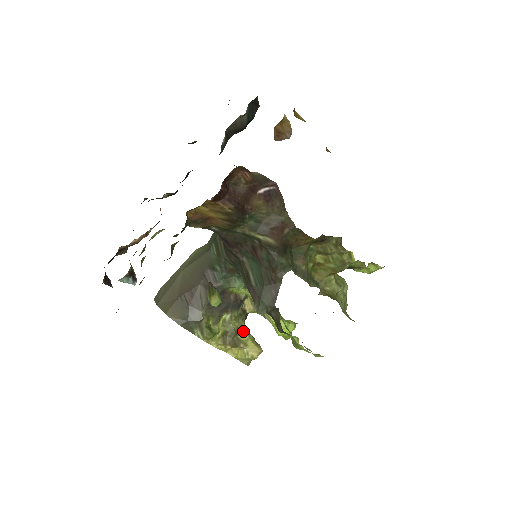
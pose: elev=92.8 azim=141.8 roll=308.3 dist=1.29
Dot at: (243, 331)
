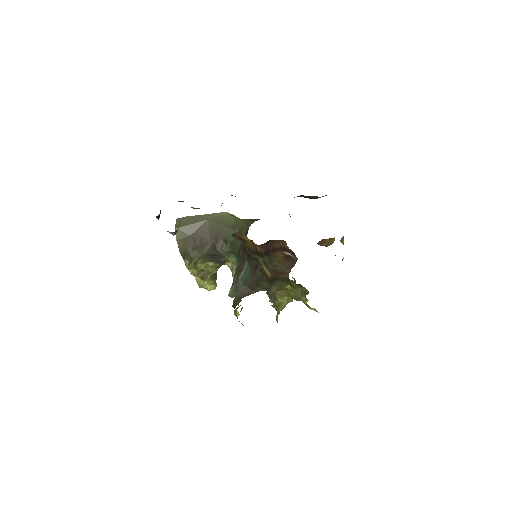
Dot at: occluded
